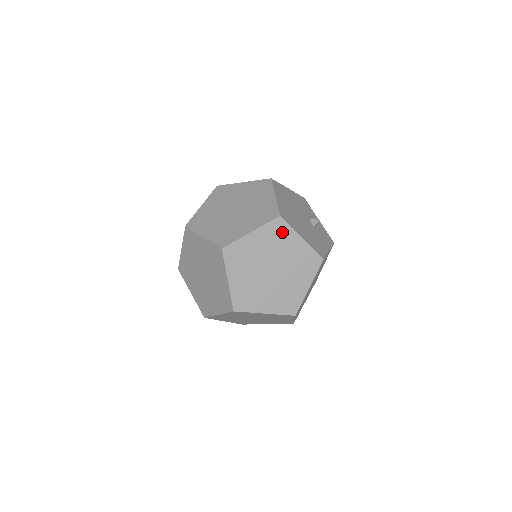
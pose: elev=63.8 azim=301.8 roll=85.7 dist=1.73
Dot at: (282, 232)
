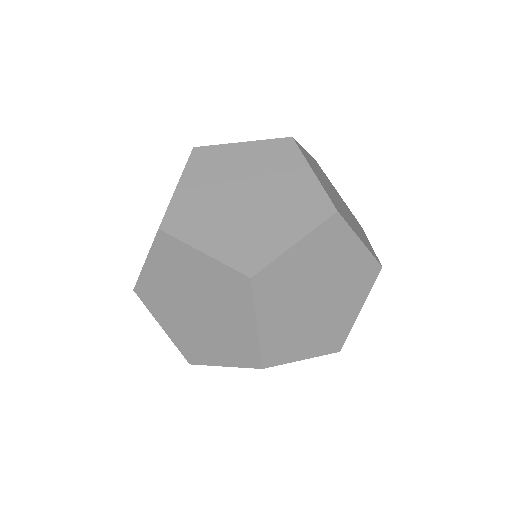
Dot at: (213, 157)
